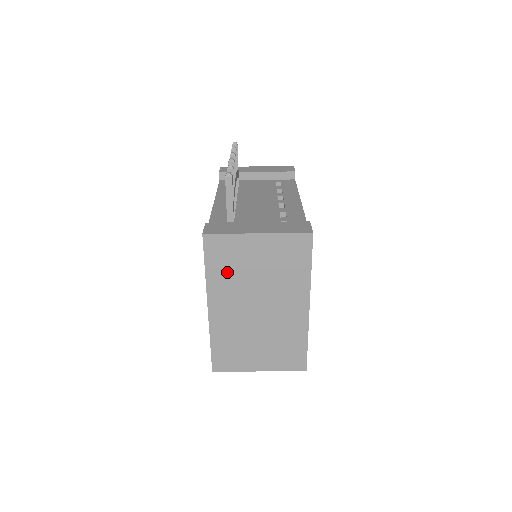
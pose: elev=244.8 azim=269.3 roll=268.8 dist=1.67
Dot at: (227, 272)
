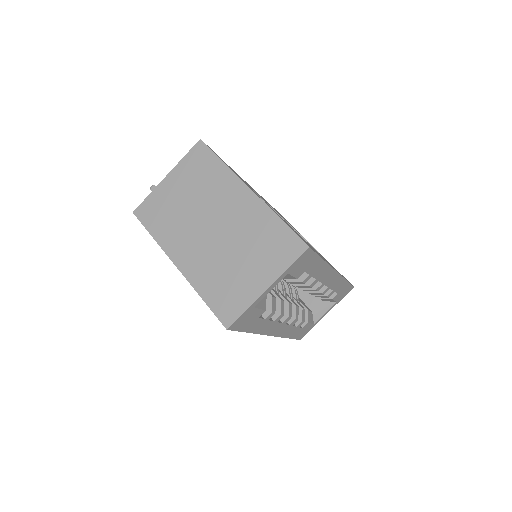
Dot at: (168, 223)
